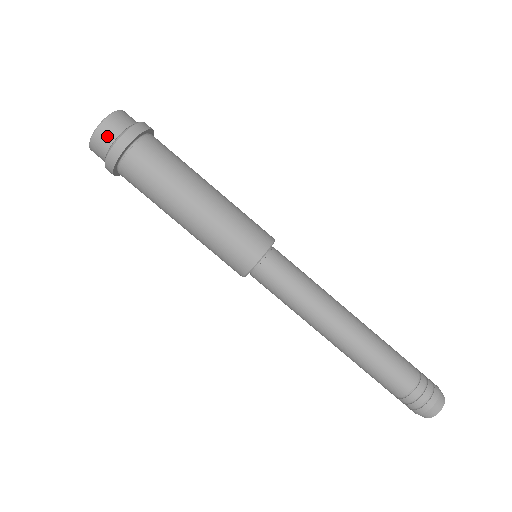
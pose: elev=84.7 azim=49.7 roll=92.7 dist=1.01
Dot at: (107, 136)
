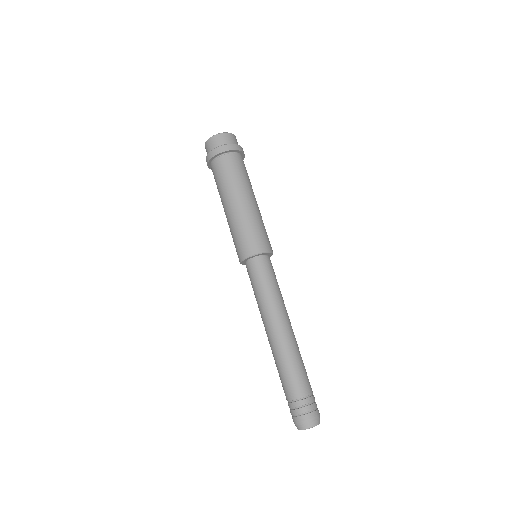
Dot at: (213, 144)
